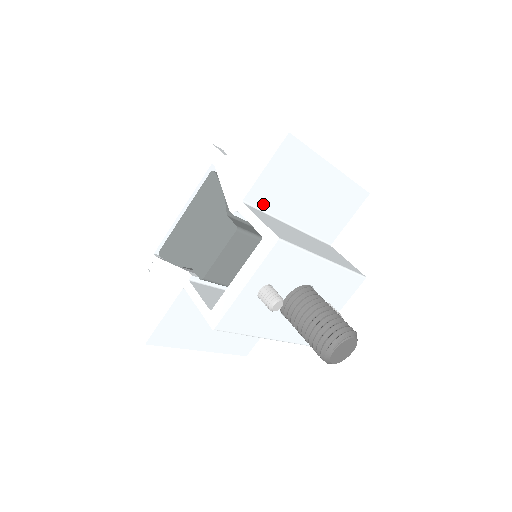
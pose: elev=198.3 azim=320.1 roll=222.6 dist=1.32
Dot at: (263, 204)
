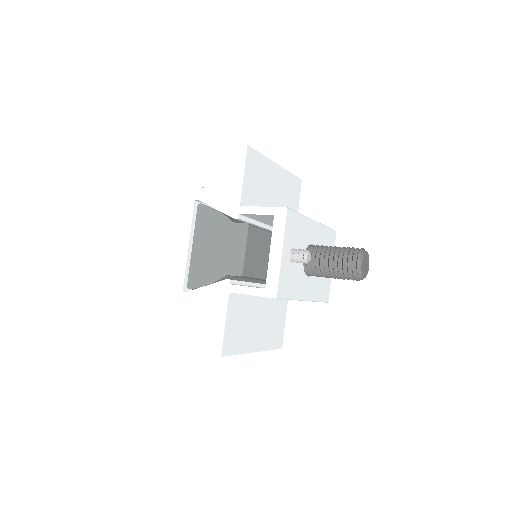
Dot at: (251, 205)
